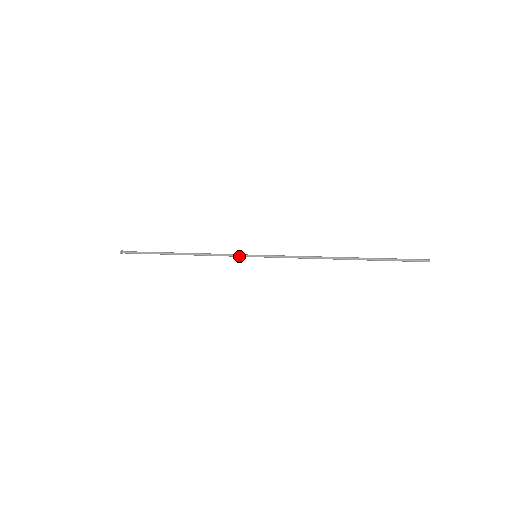
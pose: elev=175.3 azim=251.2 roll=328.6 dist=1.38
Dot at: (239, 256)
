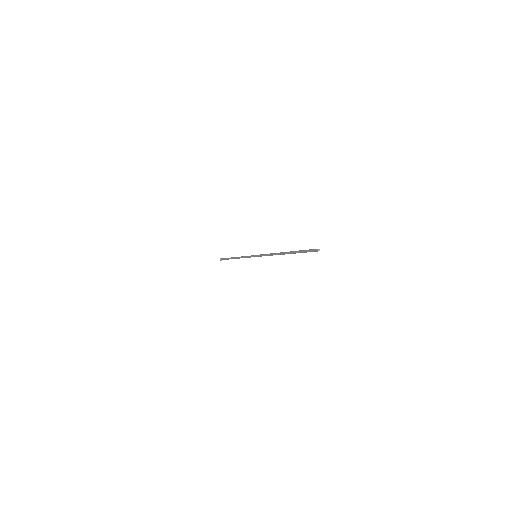
Dot at: (250, 256)
